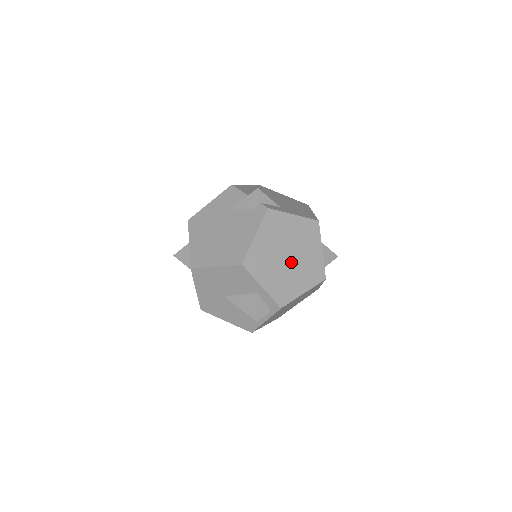
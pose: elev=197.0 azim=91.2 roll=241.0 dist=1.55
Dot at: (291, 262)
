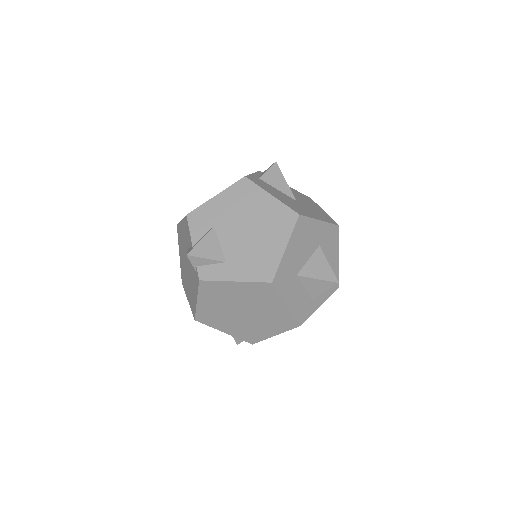
Dot at: (249, 316)
